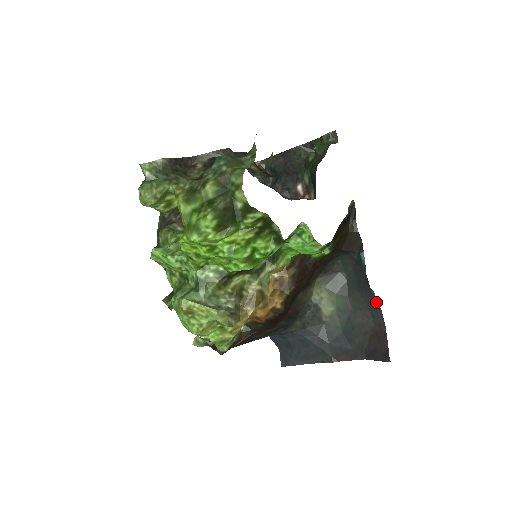
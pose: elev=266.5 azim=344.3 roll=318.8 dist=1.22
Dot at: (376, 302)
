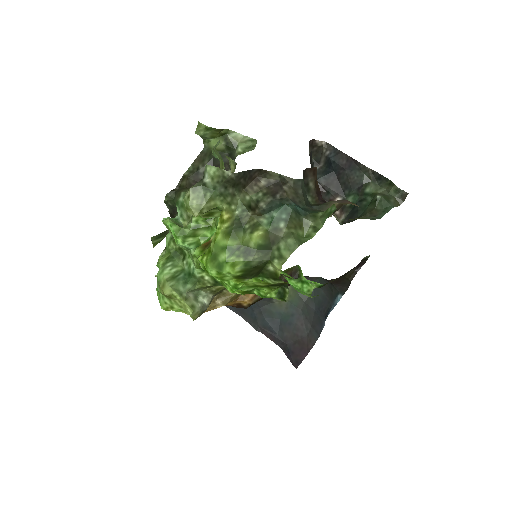
Dot at: (321, 329)
